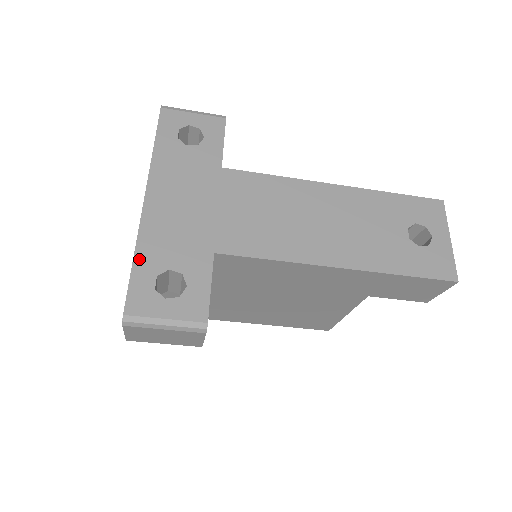
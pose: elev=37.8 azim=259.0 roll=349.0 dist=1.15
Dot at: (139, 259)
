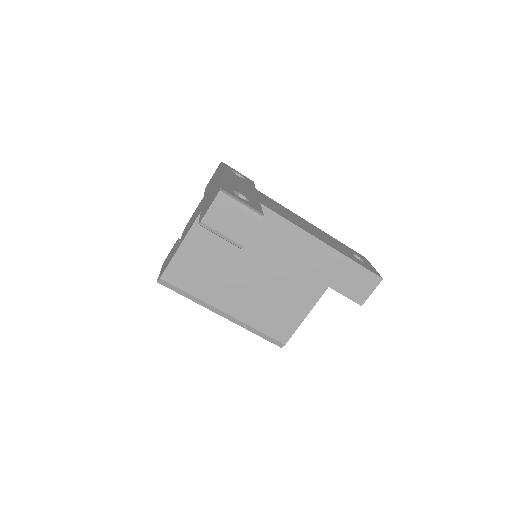
Dot at: (224, 182)
